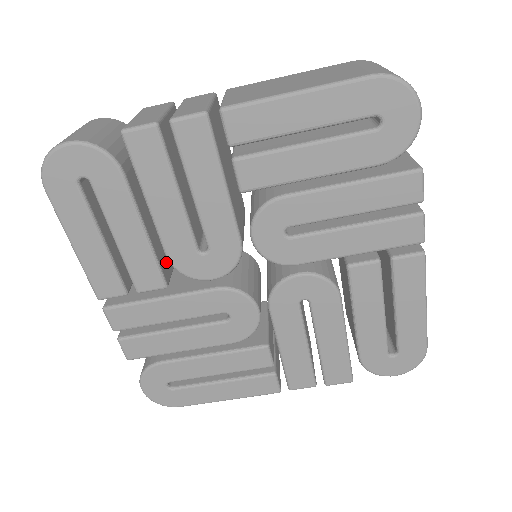
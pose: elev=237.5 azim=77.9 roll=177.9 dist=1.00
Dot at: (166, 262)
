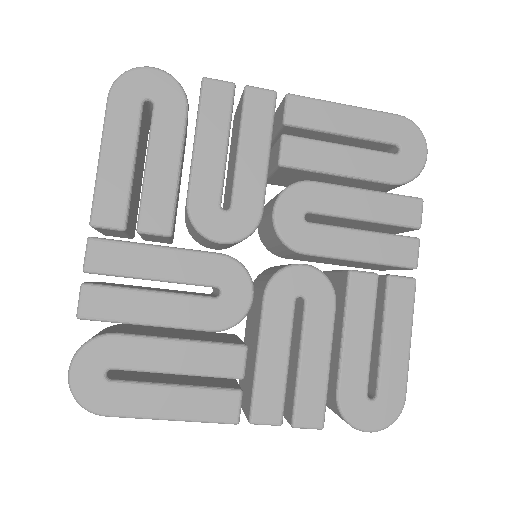
Dot at: occluded
